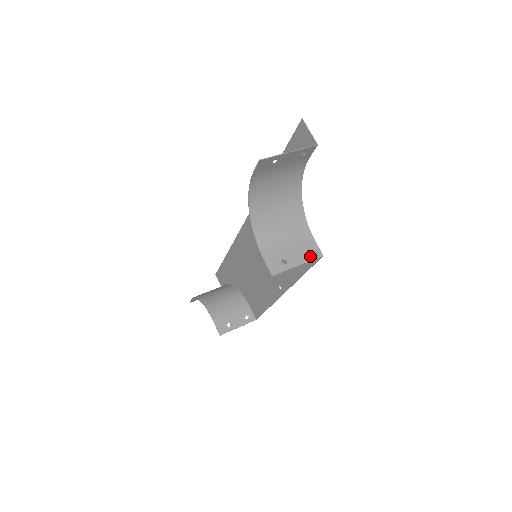
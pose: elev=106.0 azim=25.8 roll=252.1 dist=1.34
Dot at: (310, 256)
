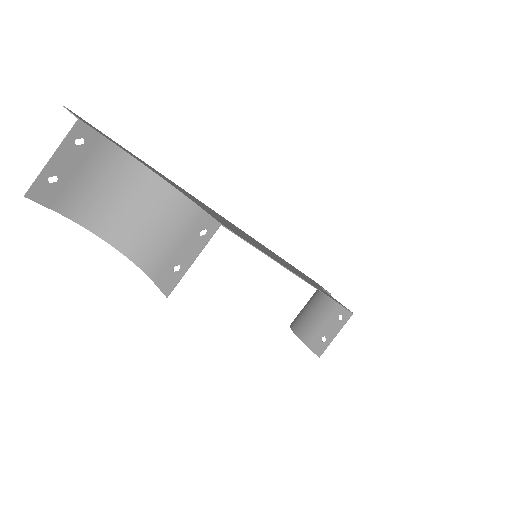
Dot at: (204, 237)
